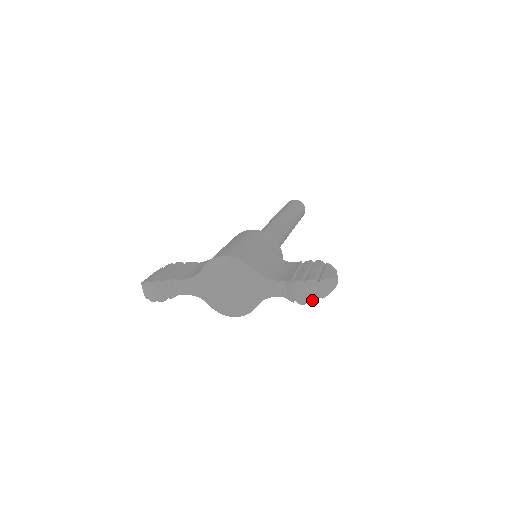
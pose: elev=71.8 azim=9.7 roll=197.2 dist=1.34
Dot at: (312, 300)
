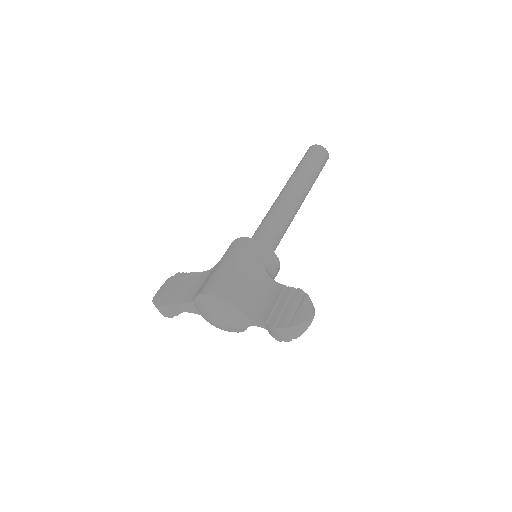
Dot at: (286, 340)
